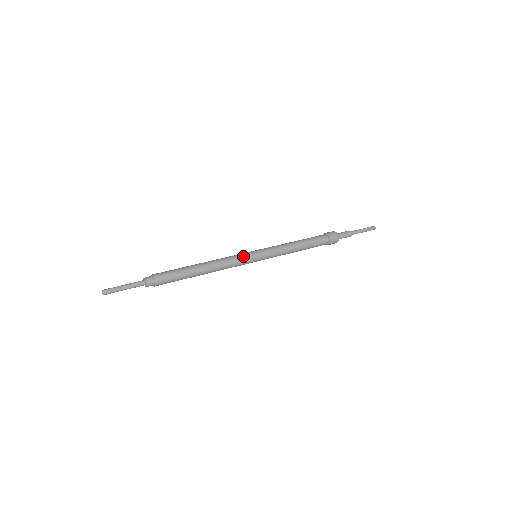
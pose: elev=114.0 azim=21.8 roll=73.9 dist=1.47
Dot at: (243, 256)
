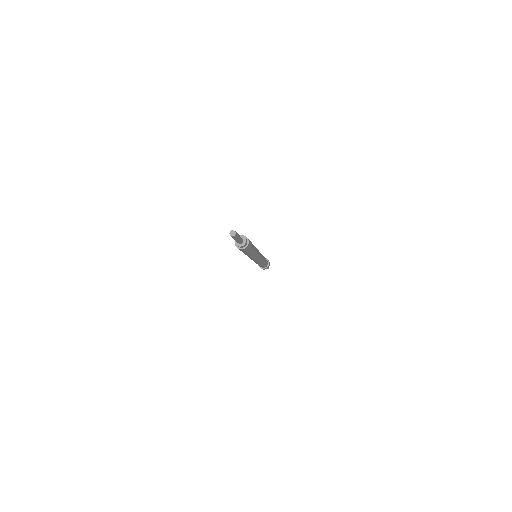
Dot at: occluded
